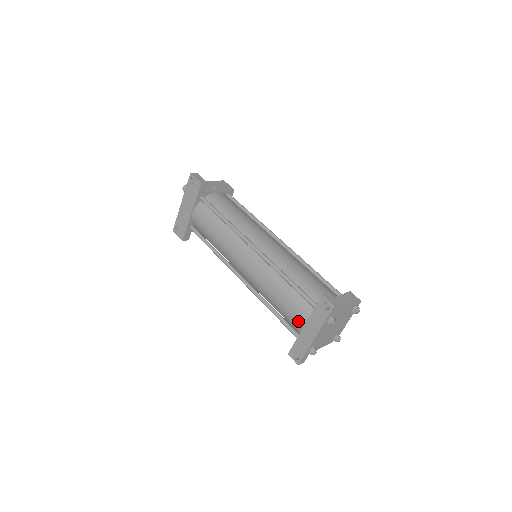
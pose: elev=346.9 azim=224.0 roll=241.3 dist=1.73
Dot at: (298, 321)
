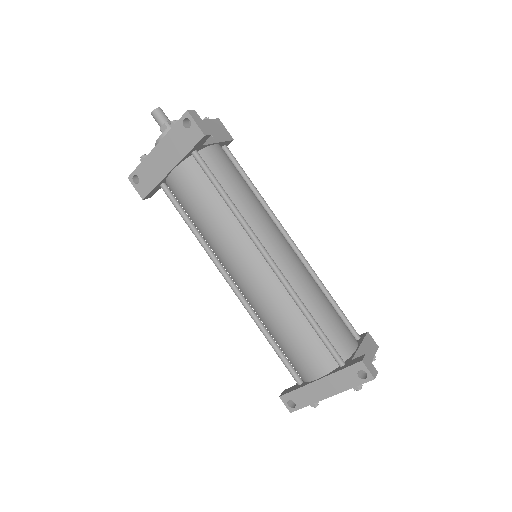
Dot at: (310, 370)
